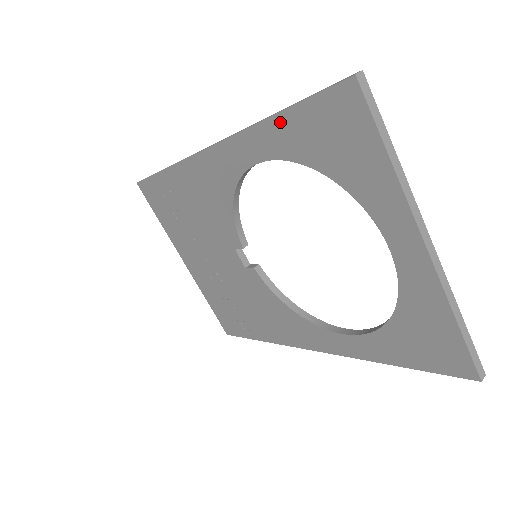
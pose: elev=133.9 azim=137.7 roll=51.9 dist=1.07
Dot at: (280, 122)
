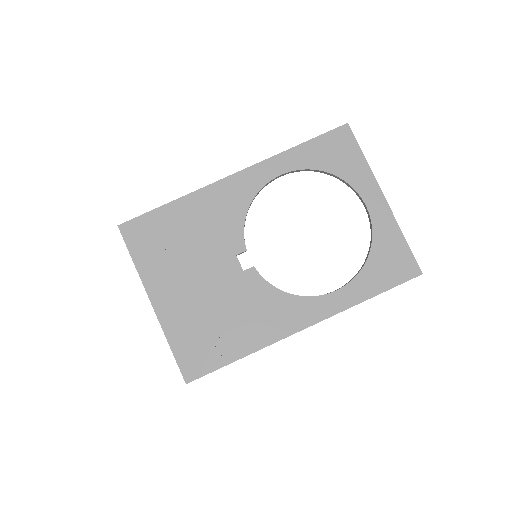
Dot at: (302, 148)
